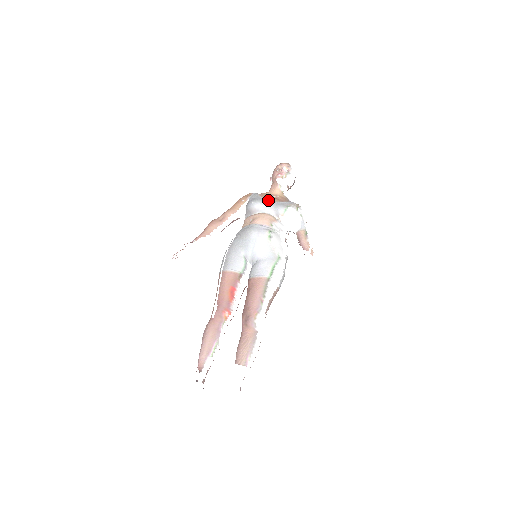
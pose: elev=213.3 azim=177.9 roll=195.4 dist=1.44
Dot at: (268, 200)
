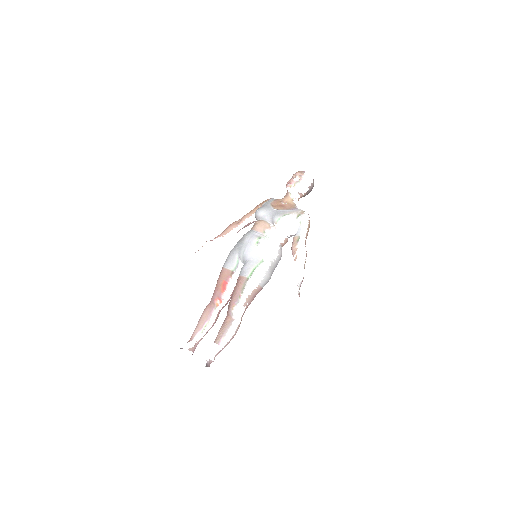
Dot at: (272, 208)
